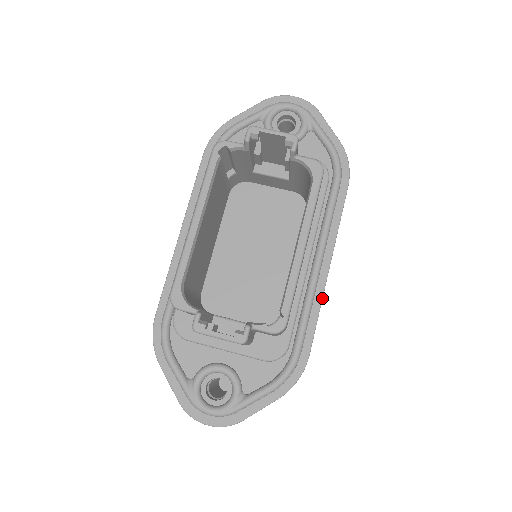
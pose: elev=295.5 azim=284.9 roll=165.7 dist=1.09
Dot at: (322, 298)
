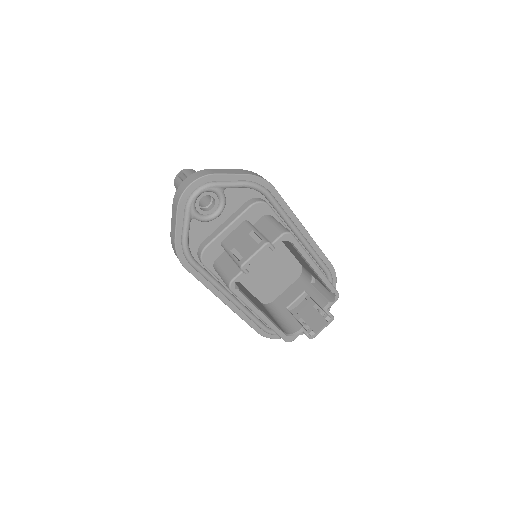
Dot at: occluded
